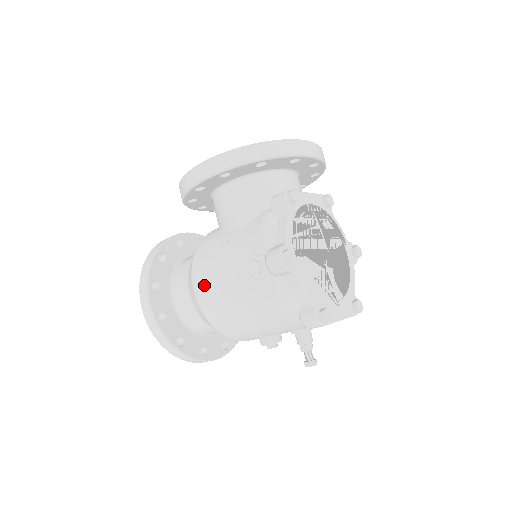
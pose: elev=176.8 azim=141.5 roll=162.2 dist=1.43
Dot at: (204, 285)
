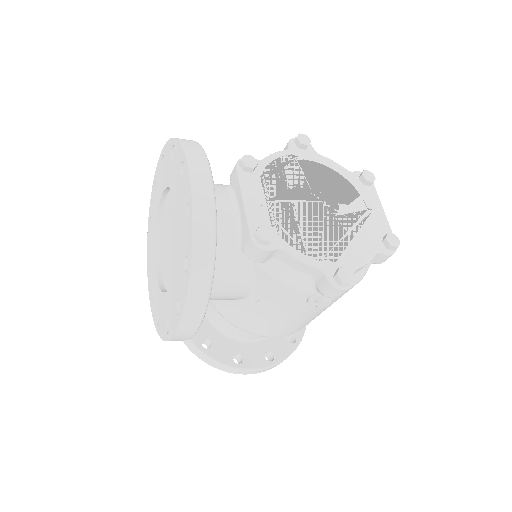
Dot at: (282, 332)
